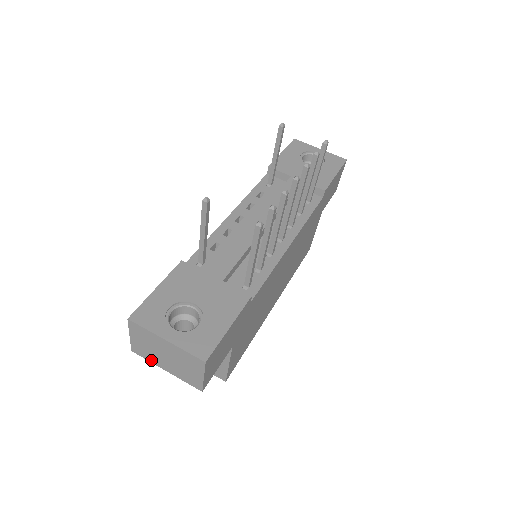
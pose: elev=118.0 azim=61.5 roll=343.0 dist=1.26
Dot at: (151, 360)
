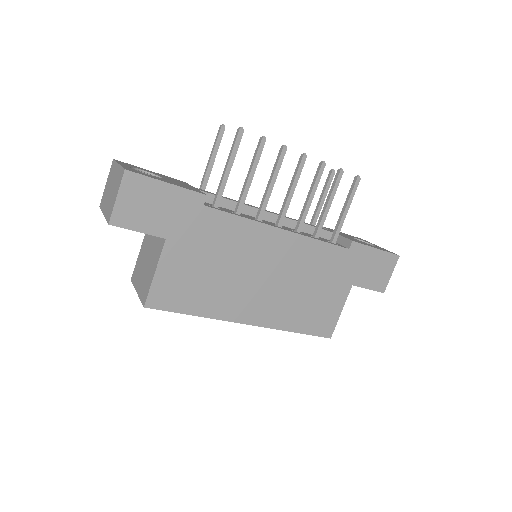
Dot at: (103, 207)
